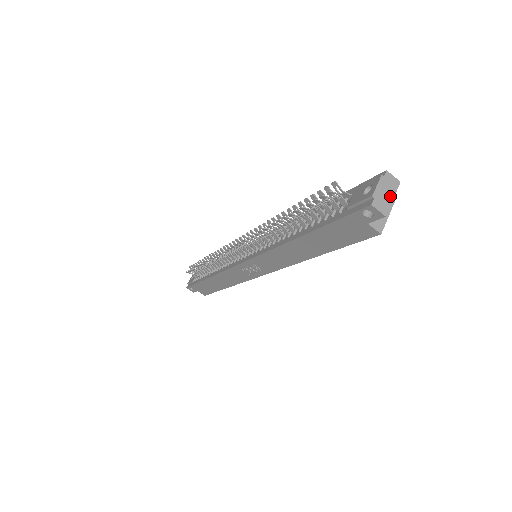
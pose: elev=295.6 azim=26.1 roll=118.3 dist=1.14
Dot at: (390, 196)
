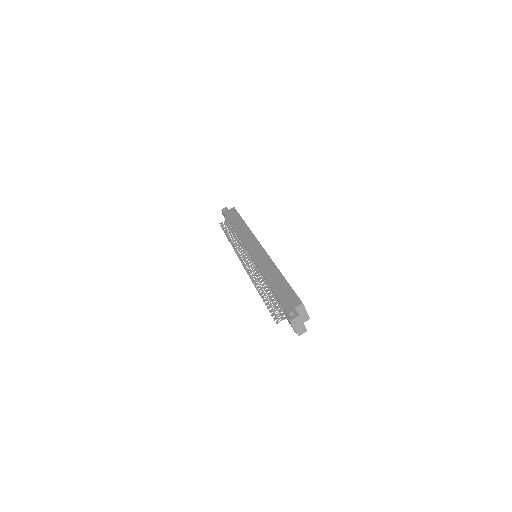
Dot at: (301, 324)
